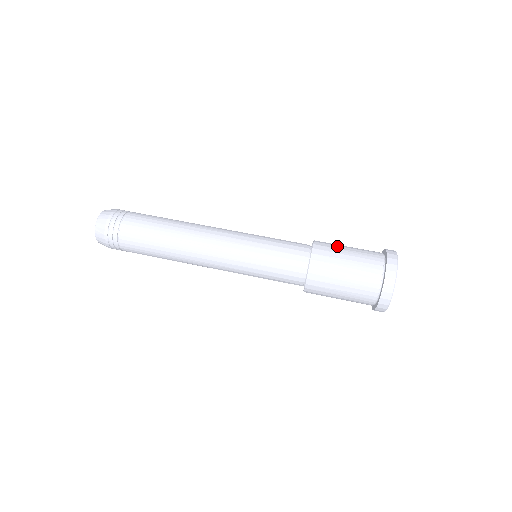
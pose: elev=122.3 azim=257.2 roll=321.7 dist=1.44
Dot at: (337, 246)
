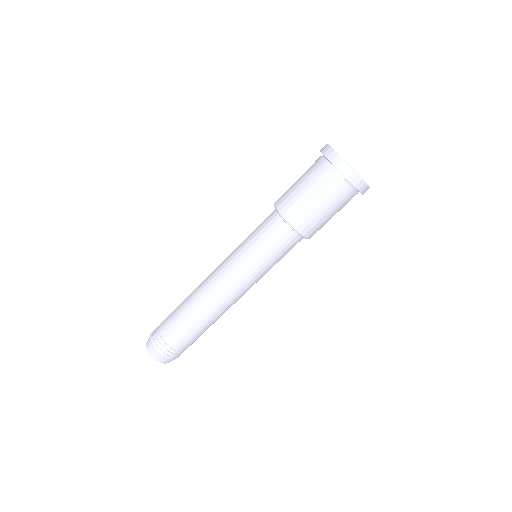
Dot at: (289, 188)
